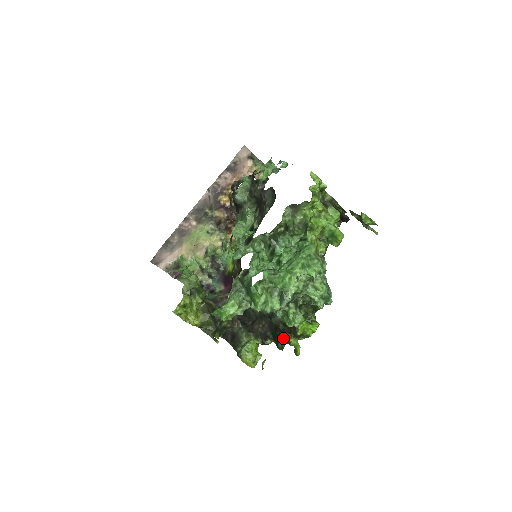
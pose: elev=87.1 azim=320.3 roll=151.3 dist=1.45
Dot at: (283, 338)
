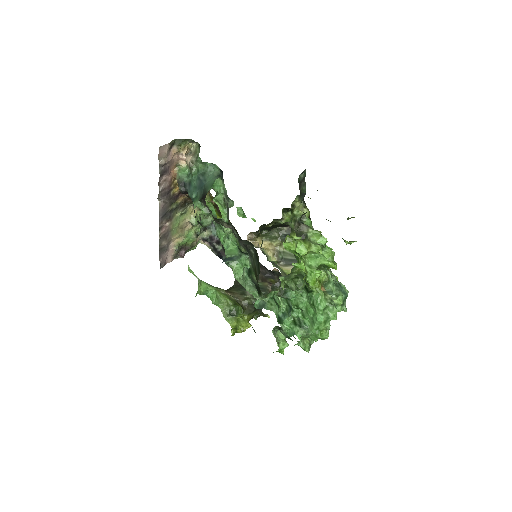
Dot at: occluded
